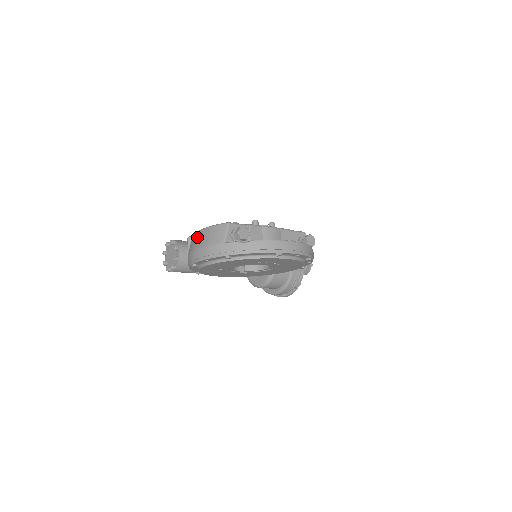
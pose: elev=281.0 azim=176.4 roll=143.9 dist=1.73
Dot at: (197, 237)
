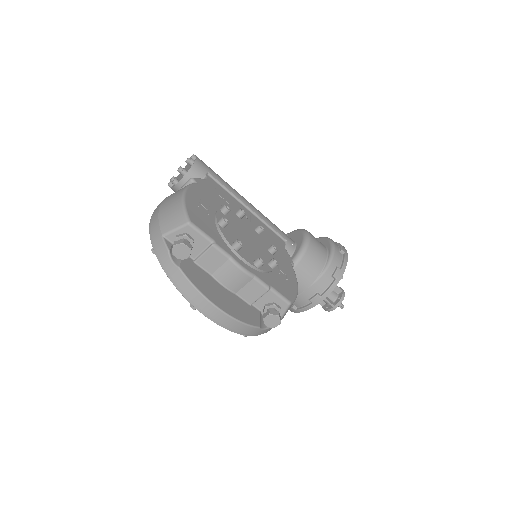
Dot at: (176, 194)
